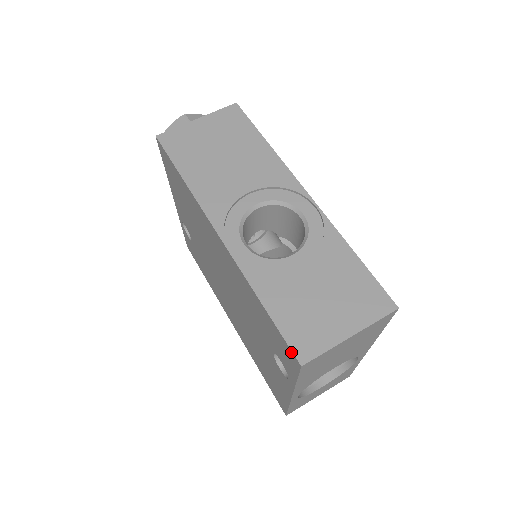
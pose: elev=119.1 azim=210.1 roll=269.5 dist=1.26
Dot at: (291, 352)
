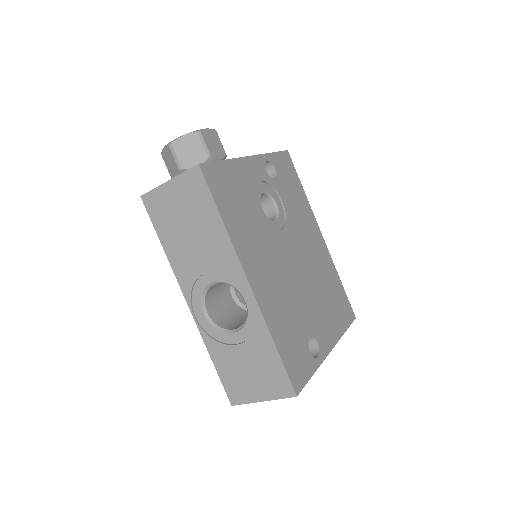
Dot at: (228, 394)
